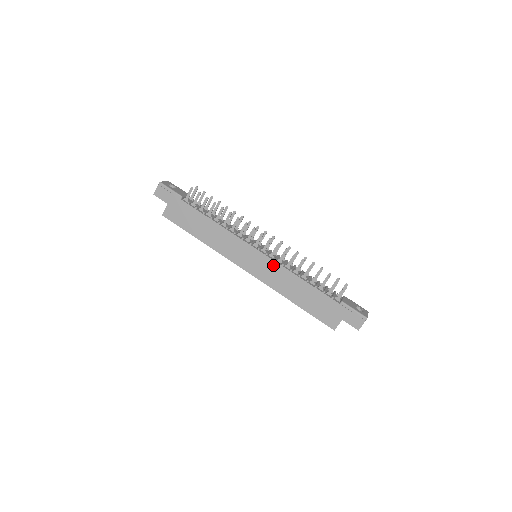
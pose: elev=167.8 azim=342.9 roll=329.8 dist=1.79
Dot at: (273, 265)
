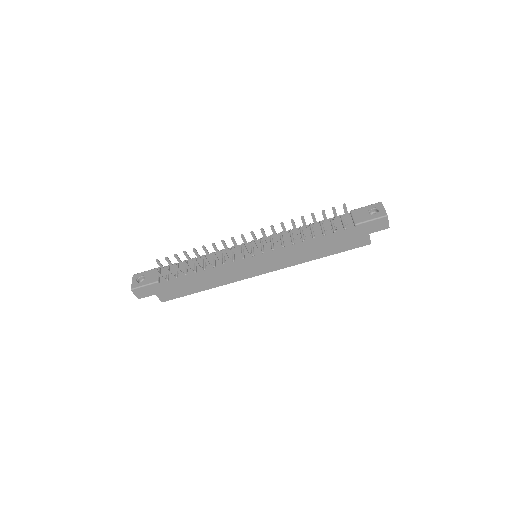
Dot at: (276, 254)
